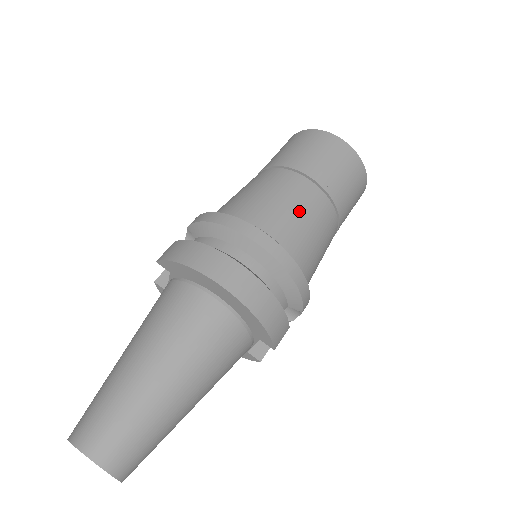
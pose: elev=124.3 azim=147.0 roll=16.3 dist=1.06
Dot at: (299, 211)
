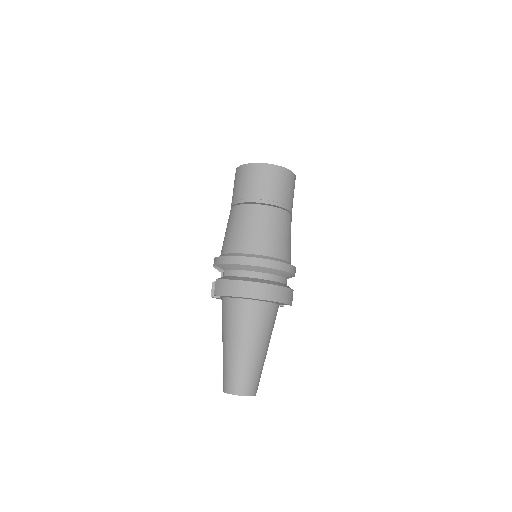
Dot at: (272, 230)
